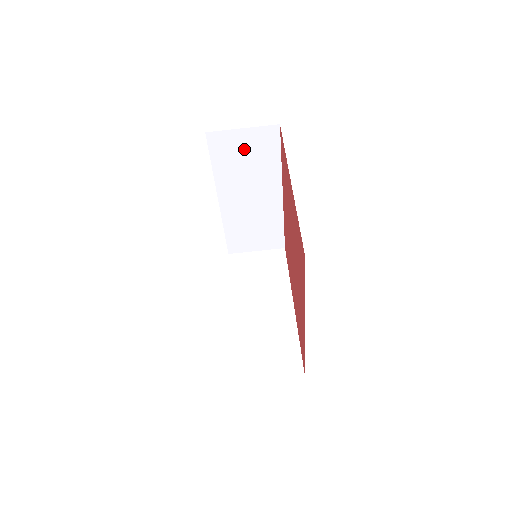
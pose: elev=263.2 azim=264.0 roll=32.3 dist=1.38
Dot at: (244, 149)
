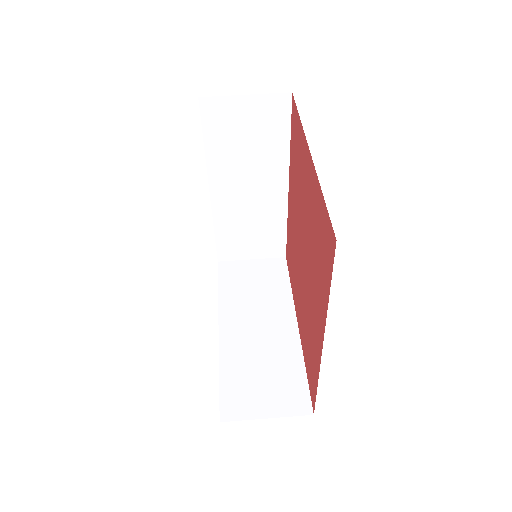
Dot at: (245, 124)
